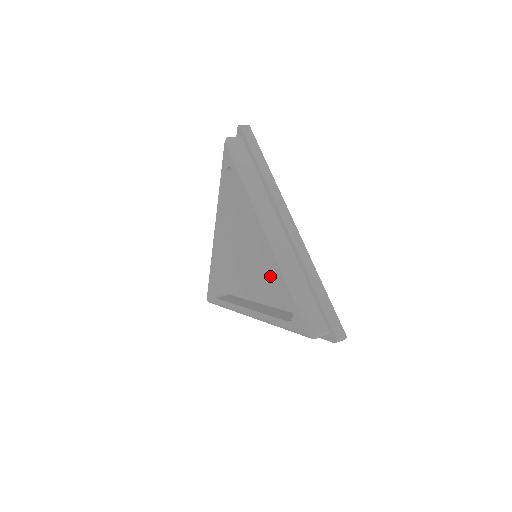
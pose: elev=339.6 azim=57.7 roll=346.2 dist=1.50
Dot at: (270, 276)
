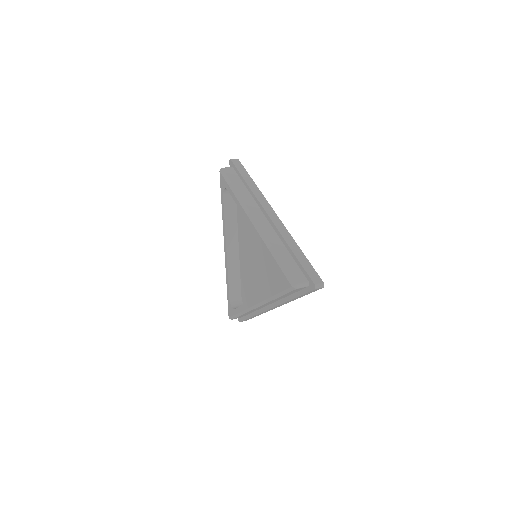
Dot at: (267, 266)
